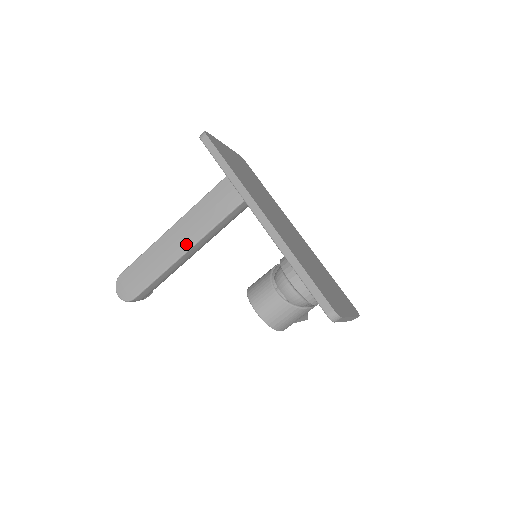
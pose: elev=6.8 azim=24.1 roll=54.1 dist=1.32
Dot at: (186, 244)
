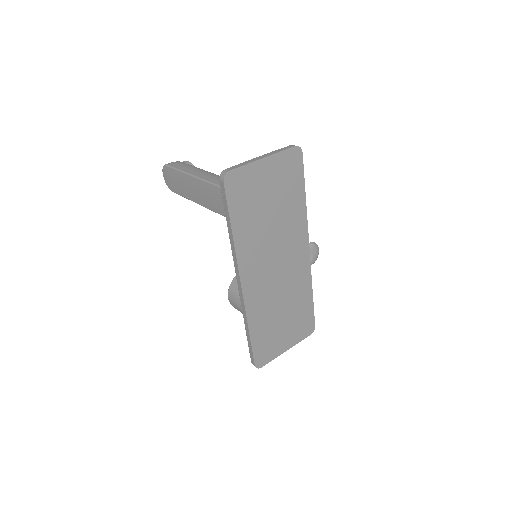
Dot at: (209, 205)
